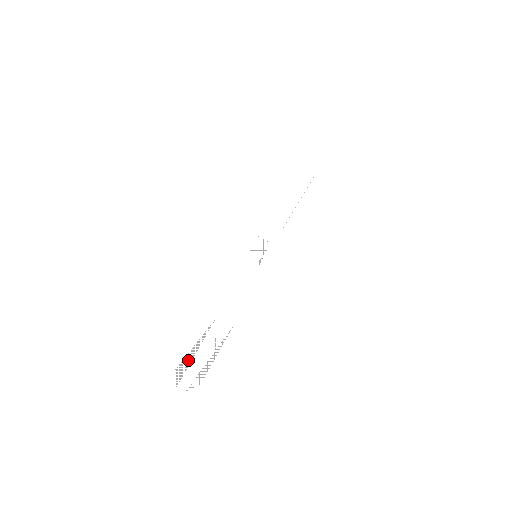
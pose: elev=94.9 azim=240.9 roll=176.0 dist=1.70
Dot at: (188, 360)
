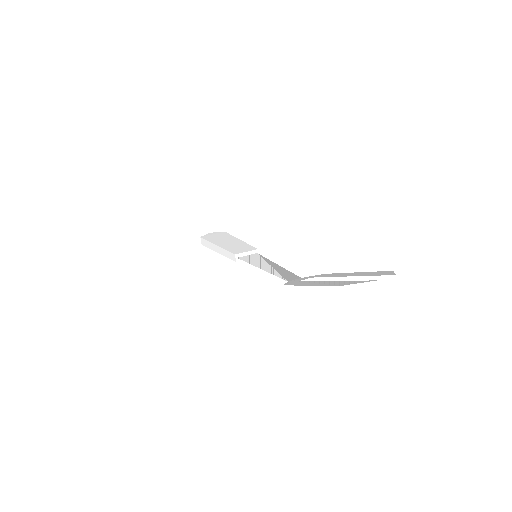
Dot at: (337, 282)
